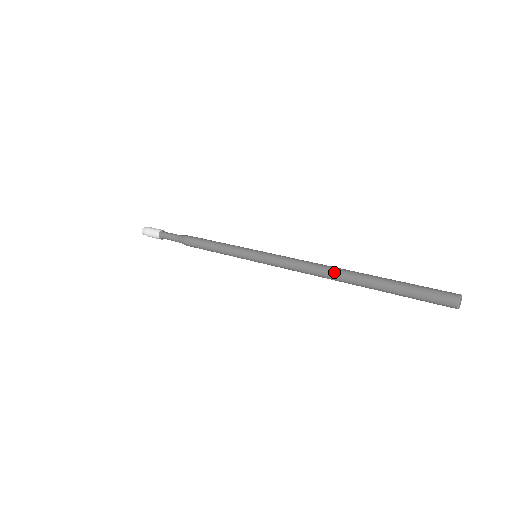
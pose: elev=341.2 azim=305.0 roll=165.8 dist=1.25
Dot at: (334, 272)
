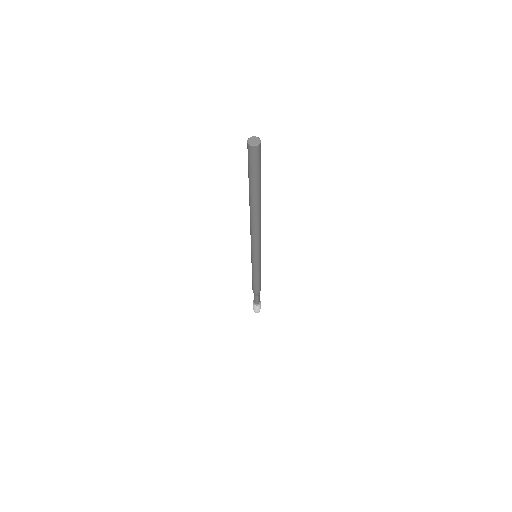
Dot at: occluded
